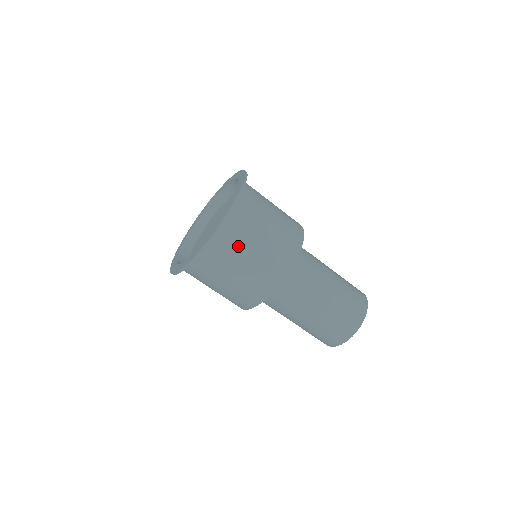
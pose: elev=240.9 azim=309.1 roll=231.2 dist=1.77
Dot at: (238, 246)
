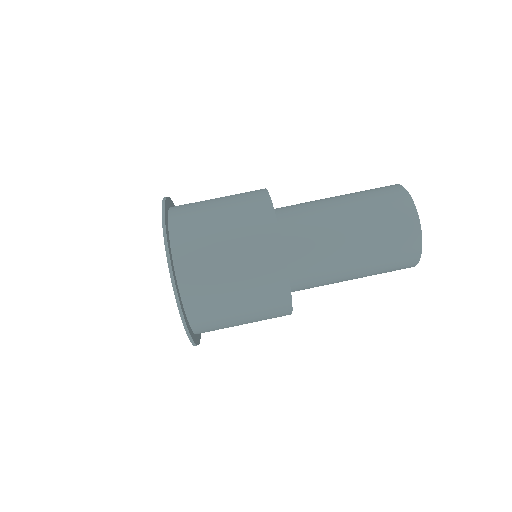
Dot at: (210, 274)
